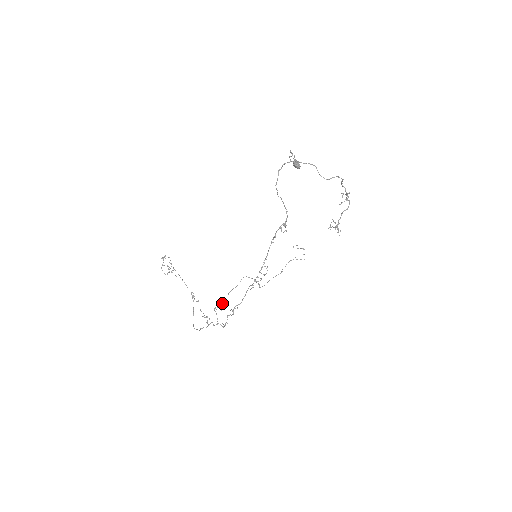
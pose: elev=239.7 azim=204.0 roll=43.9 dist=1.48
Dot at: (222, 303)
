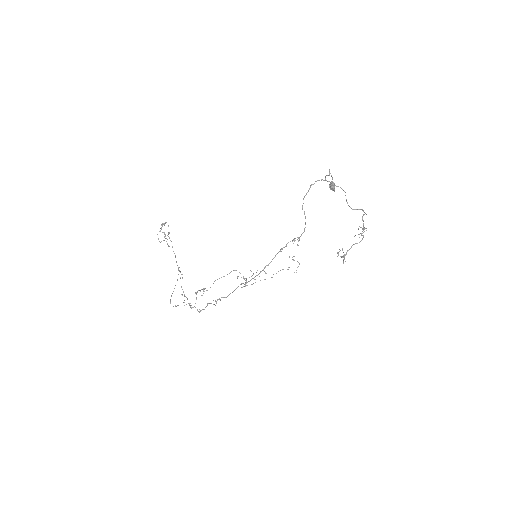
Dot at: occluded
